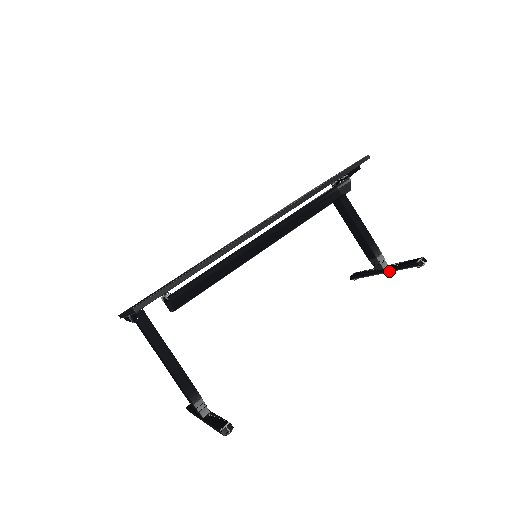
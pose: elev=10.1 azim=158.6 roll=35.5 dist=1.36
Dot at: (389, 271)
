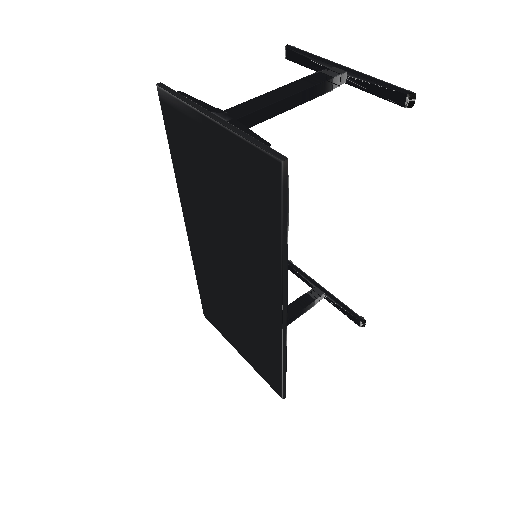
Dot at: (357, 86)
